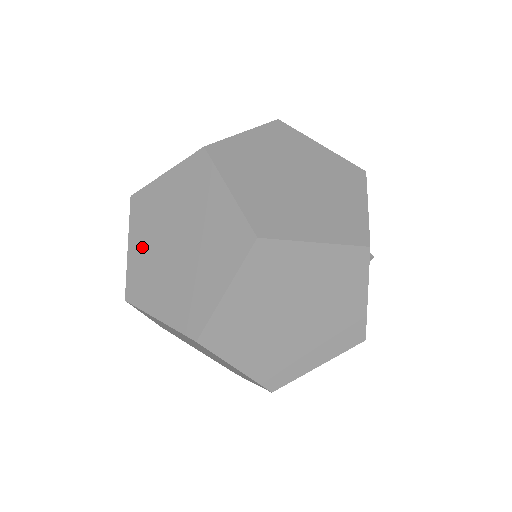
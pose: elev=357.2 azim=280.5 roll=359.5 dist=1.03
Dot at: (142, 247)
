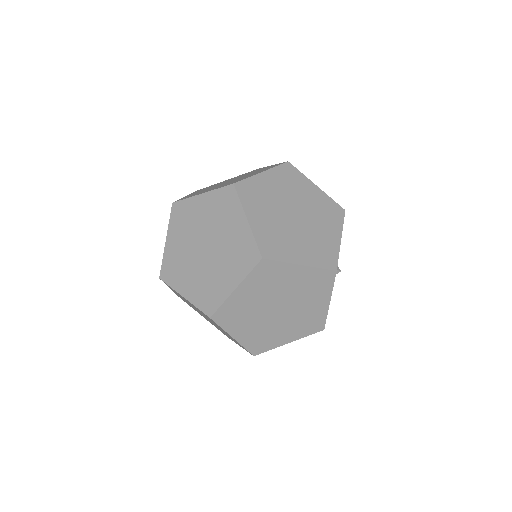
Dot at: occluded
